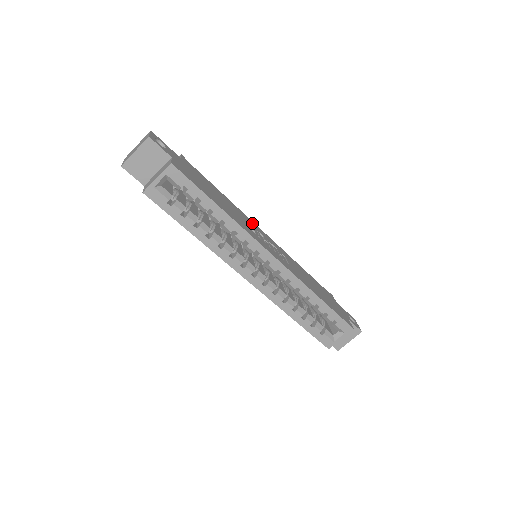
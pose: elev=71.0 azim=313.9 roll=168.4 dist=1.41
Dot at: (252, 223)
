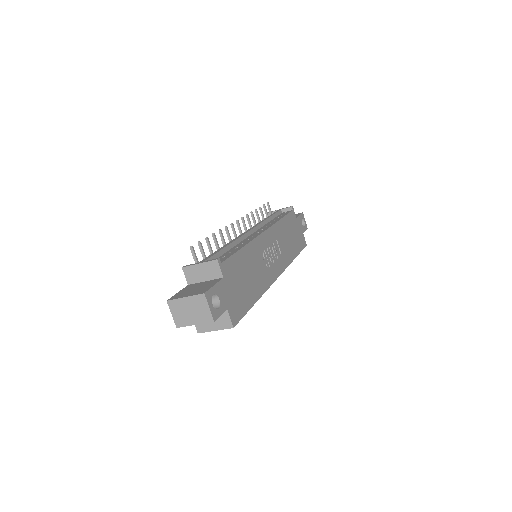
Dot at: (260, 243)
